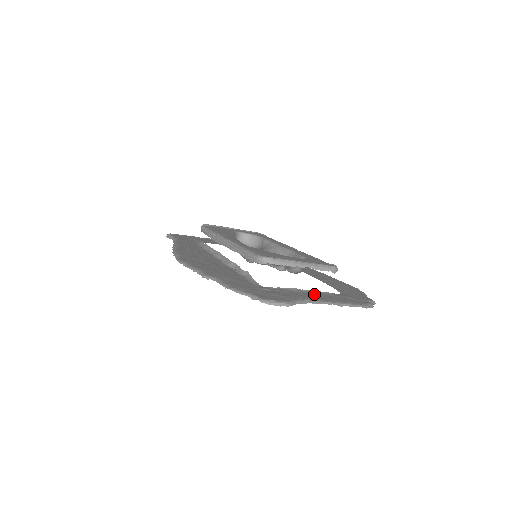
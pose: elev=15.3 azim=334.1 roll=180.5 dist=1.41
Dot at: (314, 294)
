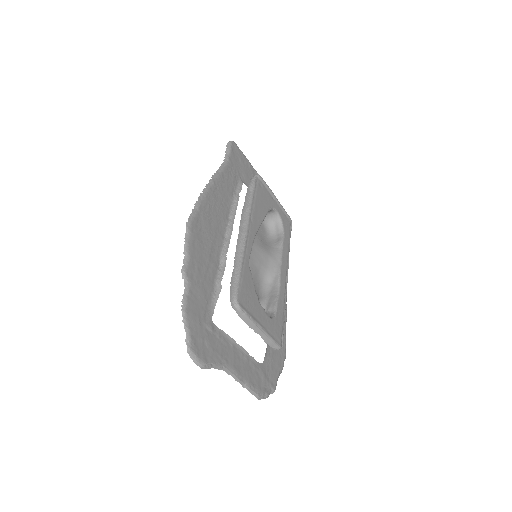
Dot at: (240, 356)
